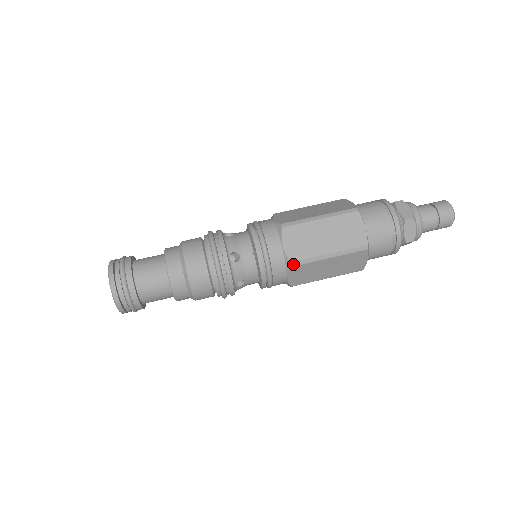
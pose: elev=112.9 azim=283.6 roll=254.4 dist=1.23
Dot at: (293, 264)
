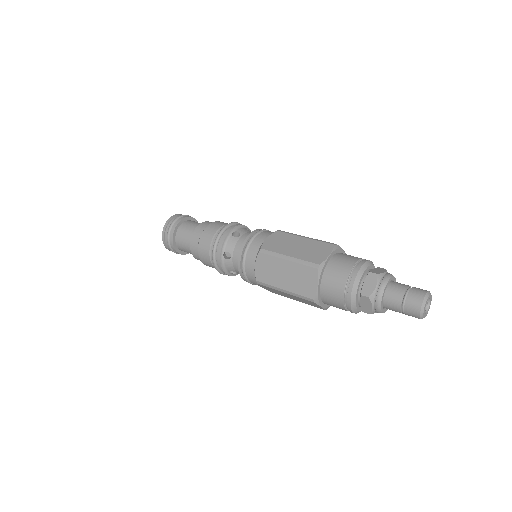
Dot at: (261, 251)
